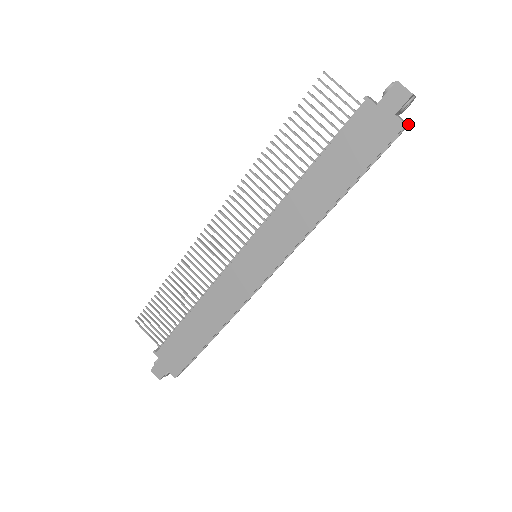
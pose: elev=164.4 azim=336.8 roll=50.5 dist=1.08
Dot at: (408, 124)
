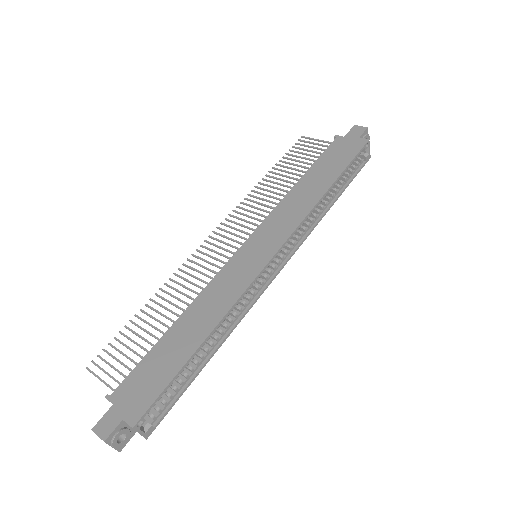
Dot at: occluded
